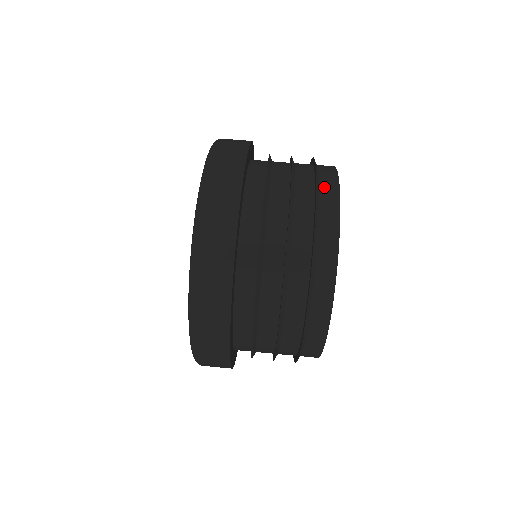
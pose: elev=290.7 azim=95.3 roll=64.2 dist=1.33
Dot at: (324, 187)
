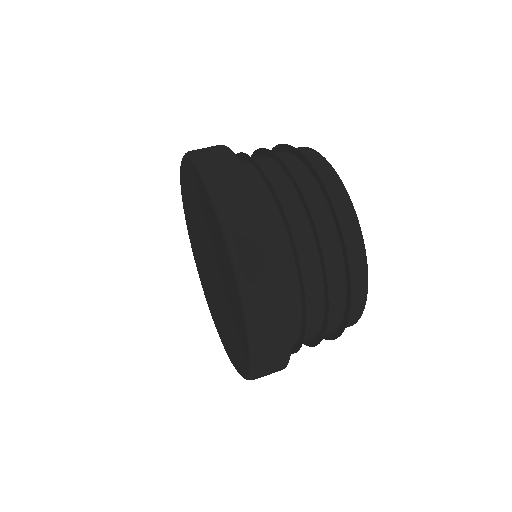
Dot at: (324, 177)
